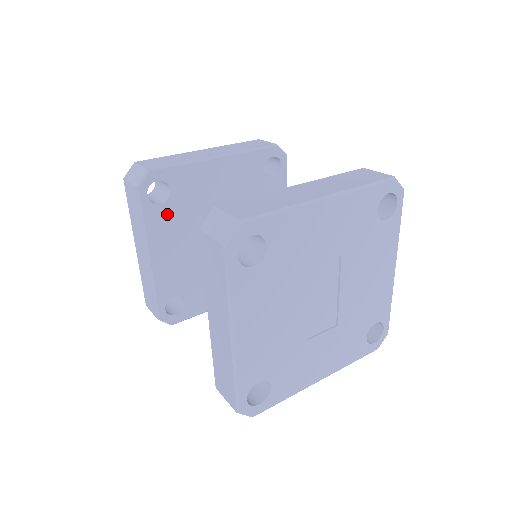
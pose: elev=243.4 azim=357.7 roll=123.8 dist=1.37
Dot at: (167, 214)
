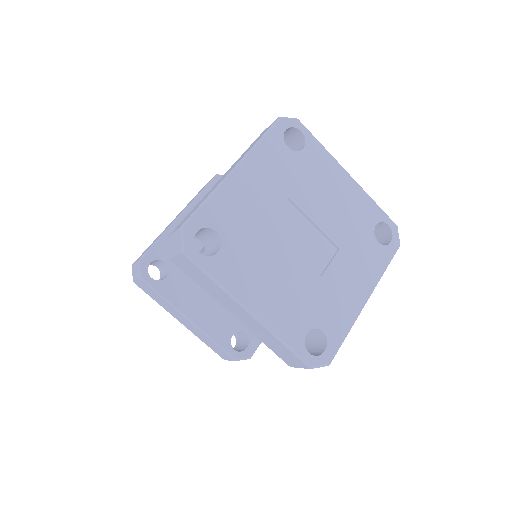
Dot at: (177, 280)
